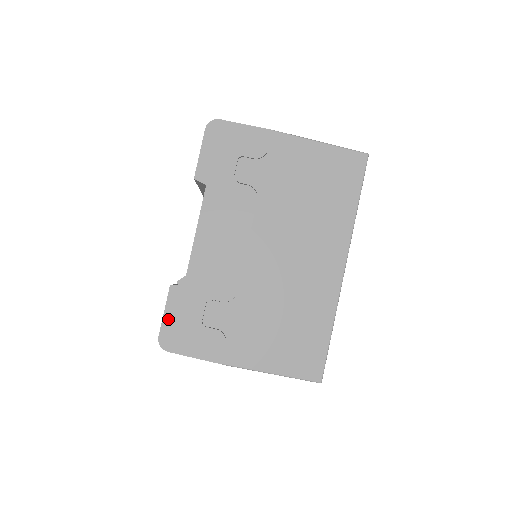
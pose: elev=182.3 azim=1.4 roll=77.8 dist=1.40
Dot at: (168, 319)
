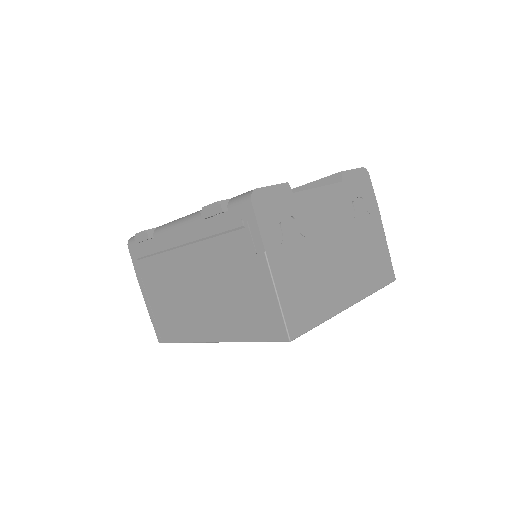
Dot at: (270, 191)
